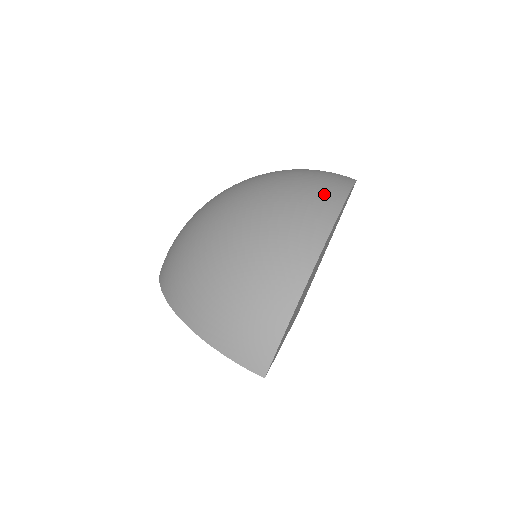
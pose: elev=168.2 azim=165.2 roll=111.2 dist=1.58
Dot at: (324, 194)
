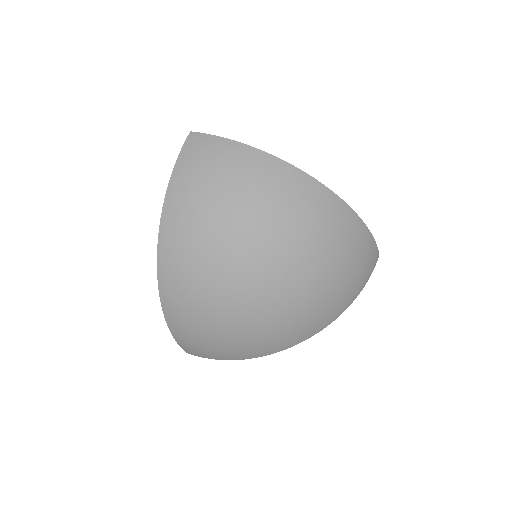
Dot at: (338, 305)
